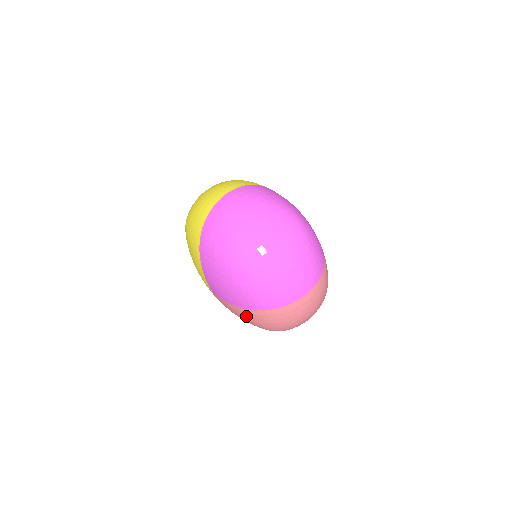
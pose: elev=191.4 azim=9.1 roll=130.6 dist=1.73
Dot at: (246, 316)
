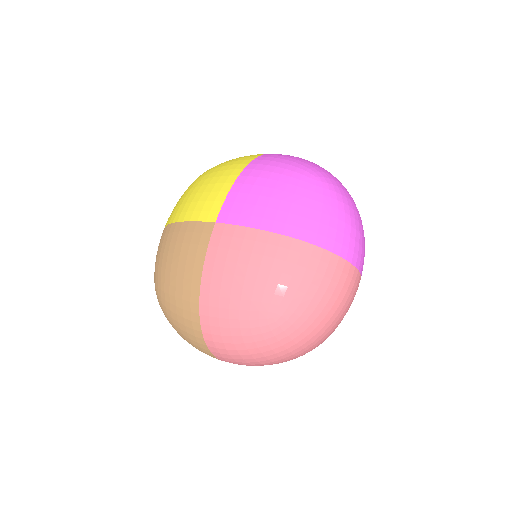
Dot at: (266, 255)
